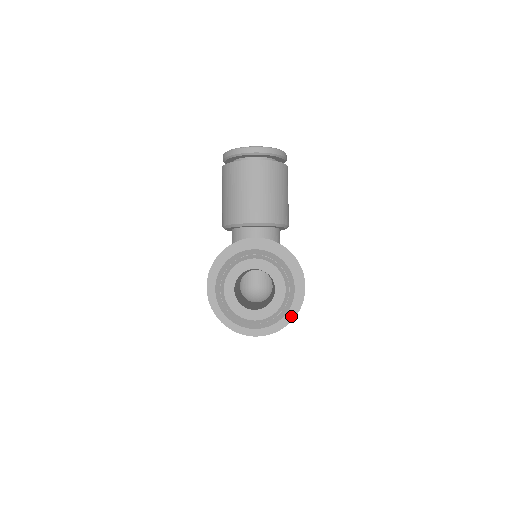
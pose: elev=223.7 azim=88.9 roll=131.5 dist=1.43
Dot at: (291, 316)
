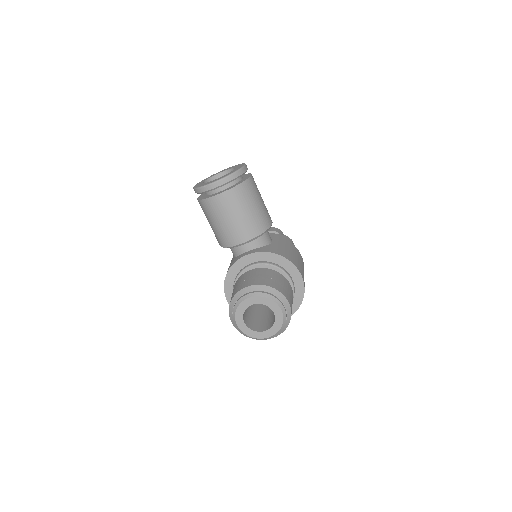
Dot at: (299, 301)
